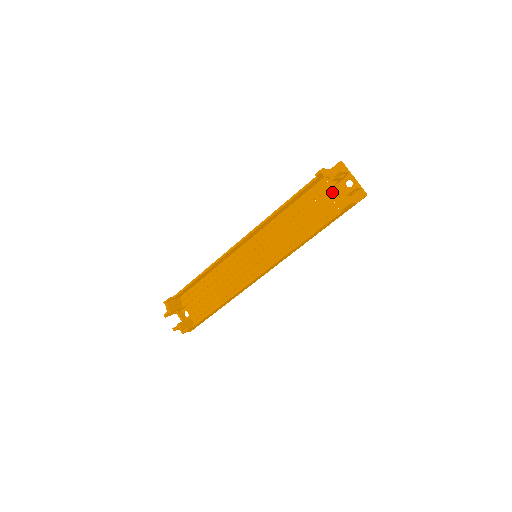
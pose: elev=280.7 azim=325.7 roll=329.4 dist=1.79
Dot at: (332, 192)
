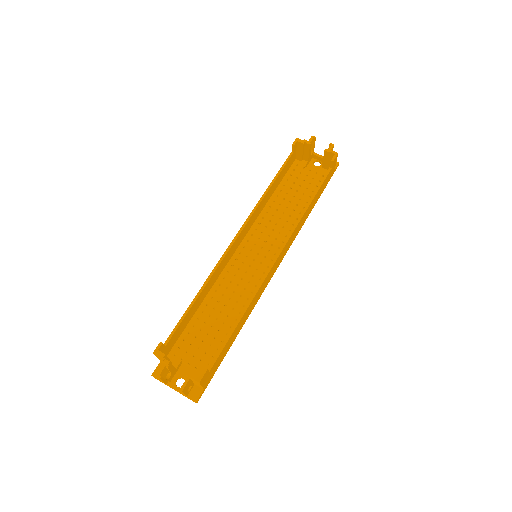
Dot at: (307, 171)
